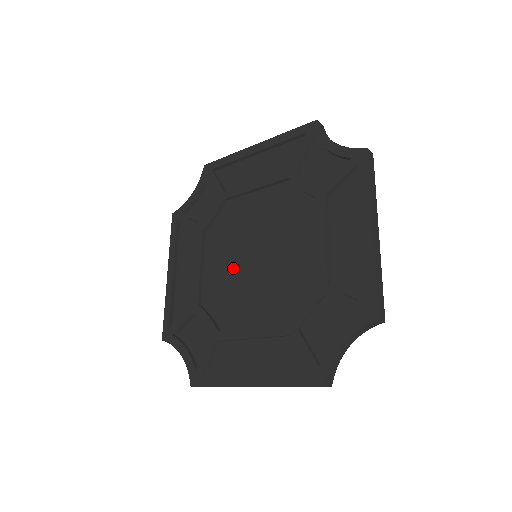
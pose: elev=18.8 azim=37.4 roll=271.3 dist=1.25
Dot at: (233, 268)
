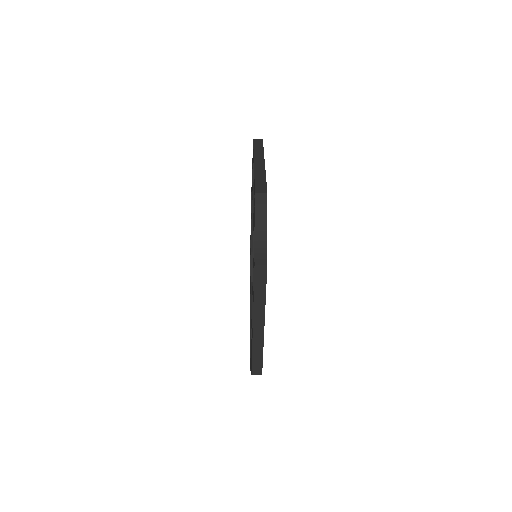
Dot at: occluded
